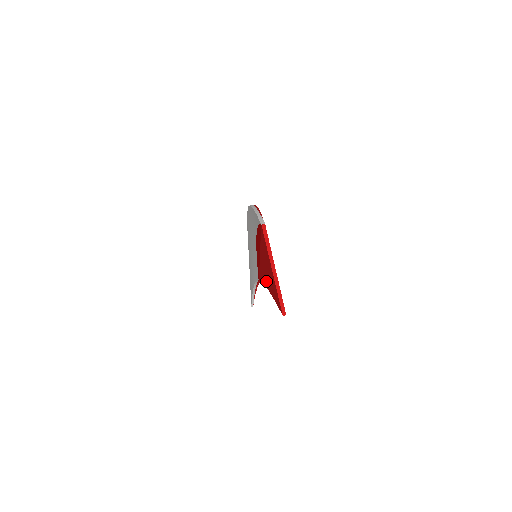
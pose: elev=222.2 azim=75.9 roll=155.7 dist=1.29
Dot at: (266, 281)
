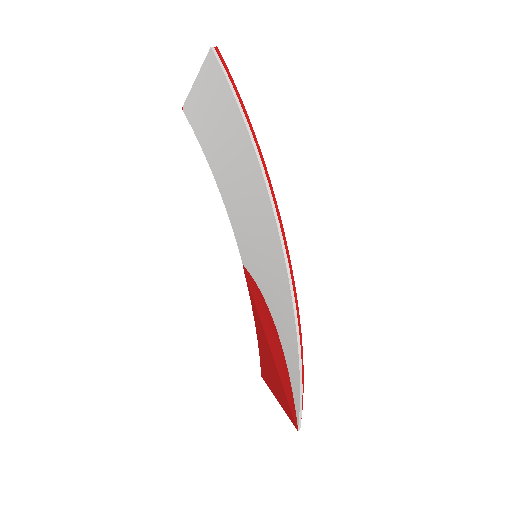
Dot at: (261, 343)
